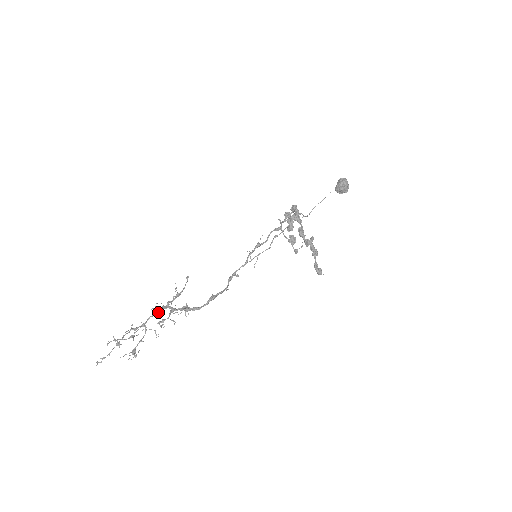
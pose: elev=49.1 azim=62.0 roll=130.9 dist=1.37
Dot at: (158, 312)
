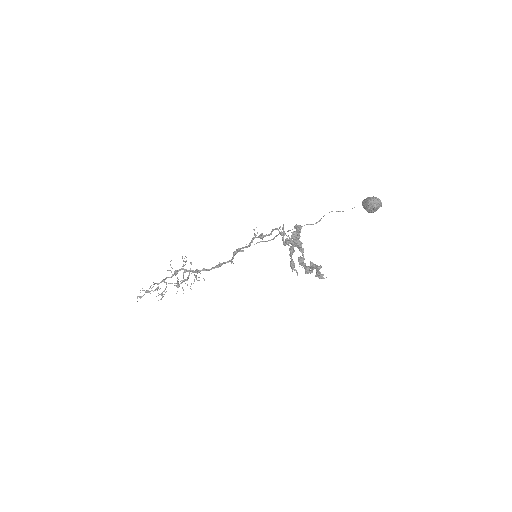
Dot at: occluded
